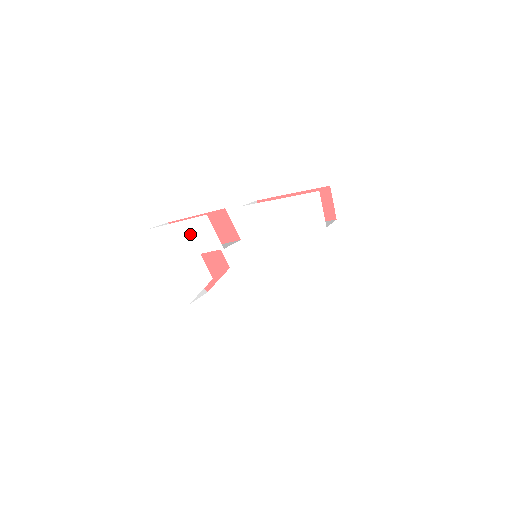
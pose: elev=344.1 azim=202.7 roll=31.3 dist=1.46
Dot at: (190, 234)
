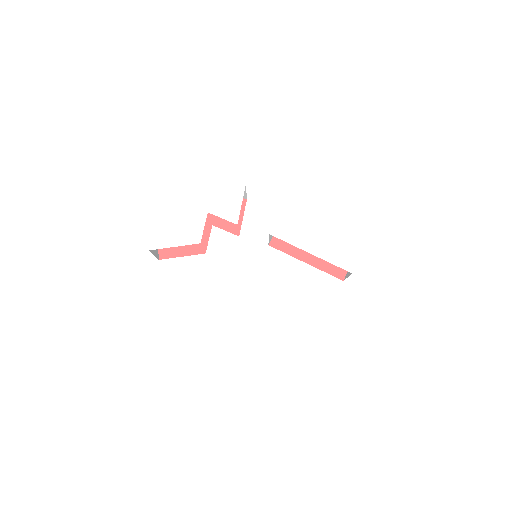
Dot at: (213, 188)
